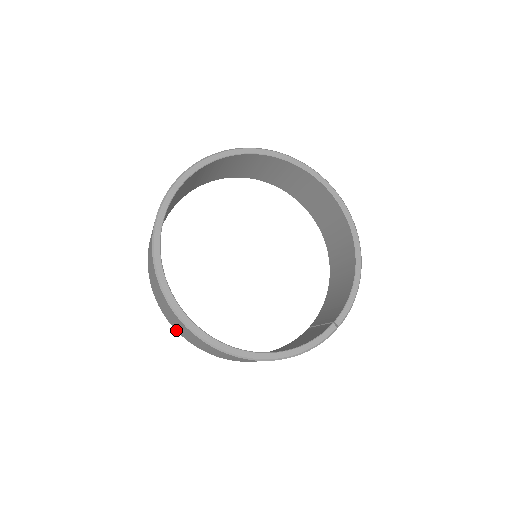
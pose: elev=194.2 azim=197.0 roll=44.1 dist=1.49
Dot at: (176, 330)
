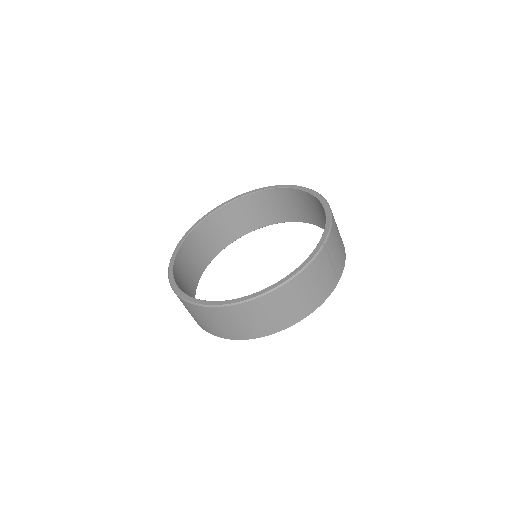
Dot at: (220, 337)
